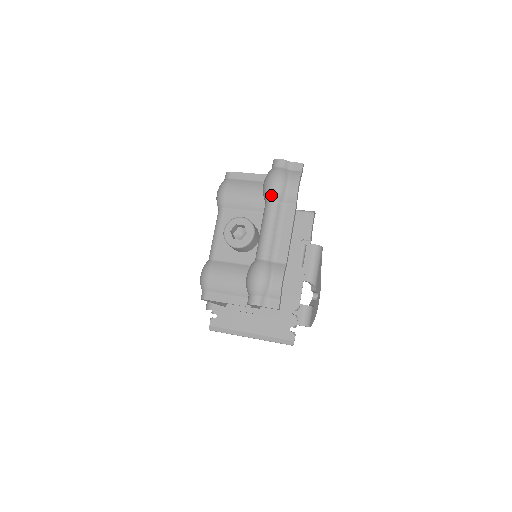
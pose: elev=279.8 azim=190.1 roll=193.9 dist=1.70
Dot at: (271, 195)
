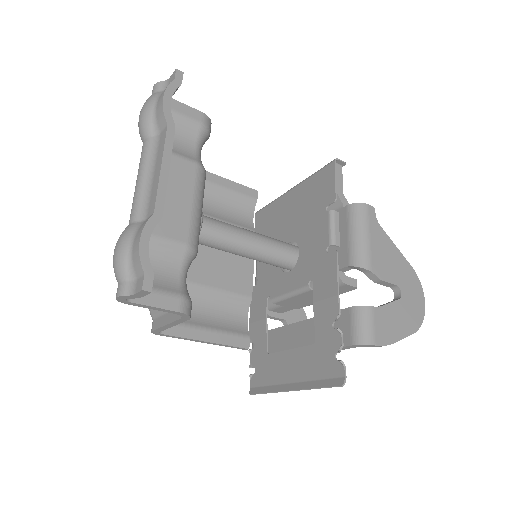
Dot at: (140, 134)
